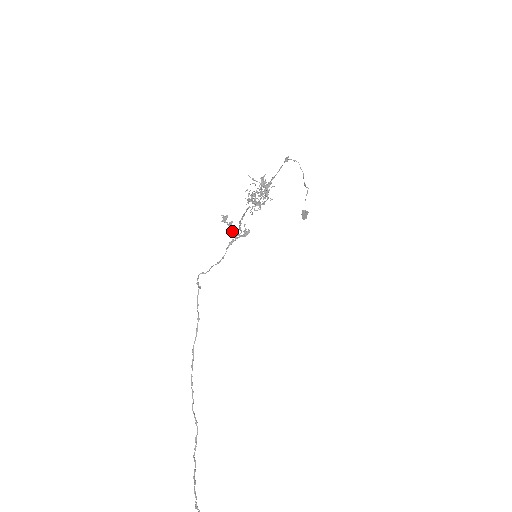
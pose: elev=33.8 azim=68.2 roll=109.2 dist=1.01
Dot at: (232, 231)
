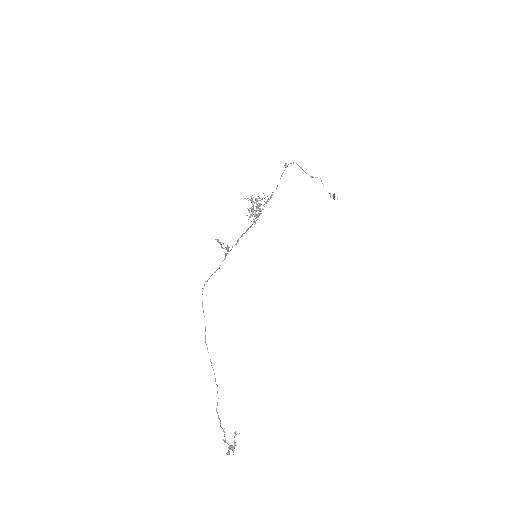
Dot at: (222, 248)
